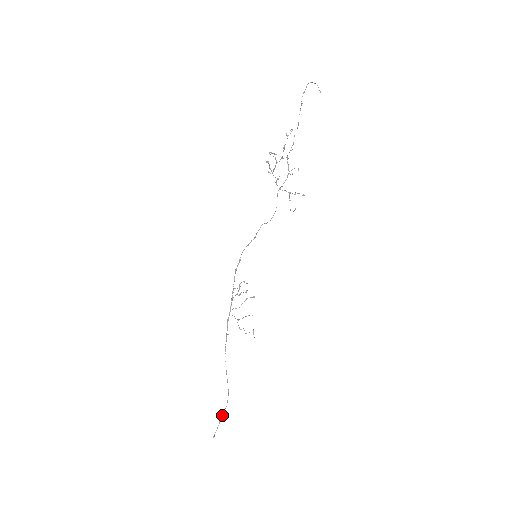
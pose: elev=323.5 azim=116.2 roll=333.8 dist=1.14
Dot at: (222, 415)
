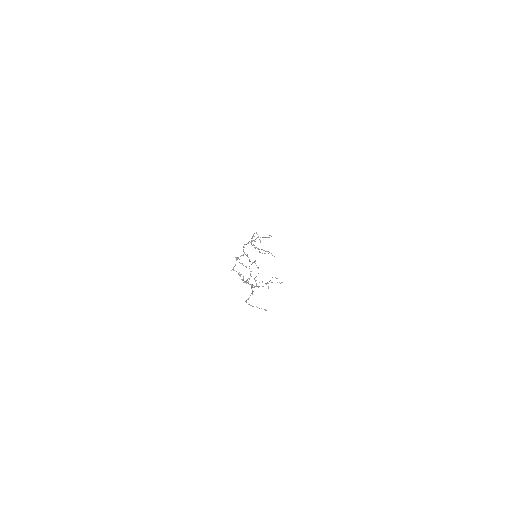
Dot at: occluded
